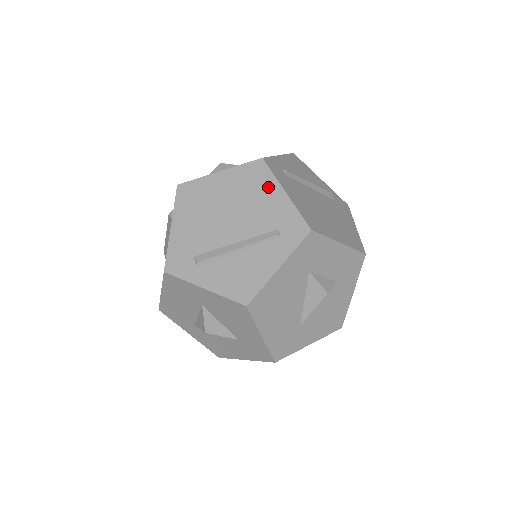
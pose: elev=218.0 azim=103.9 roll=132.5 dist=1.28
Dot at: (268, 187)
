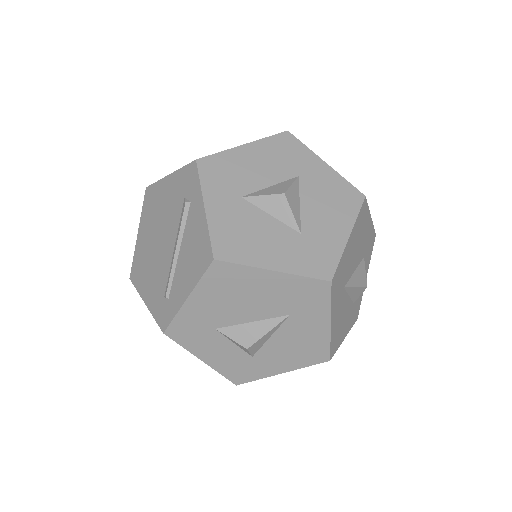
Dot at: occluded
